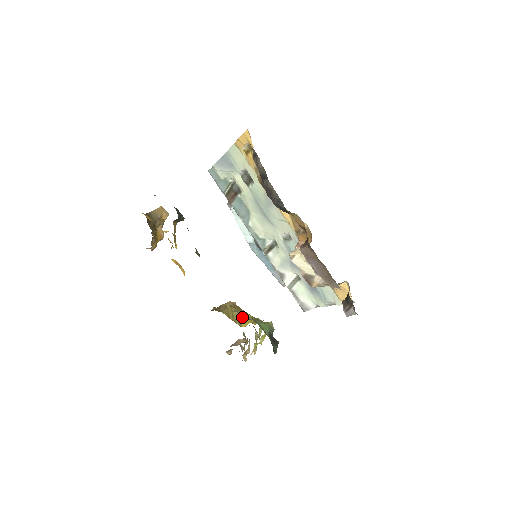
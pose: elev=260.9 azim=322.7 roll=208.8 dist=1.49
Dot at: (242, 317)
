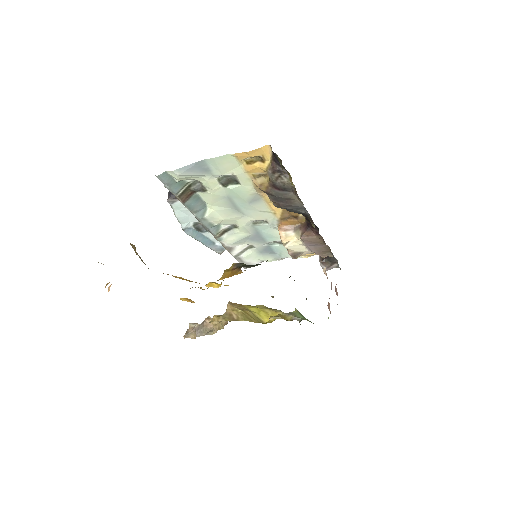
Dot at: occluded
